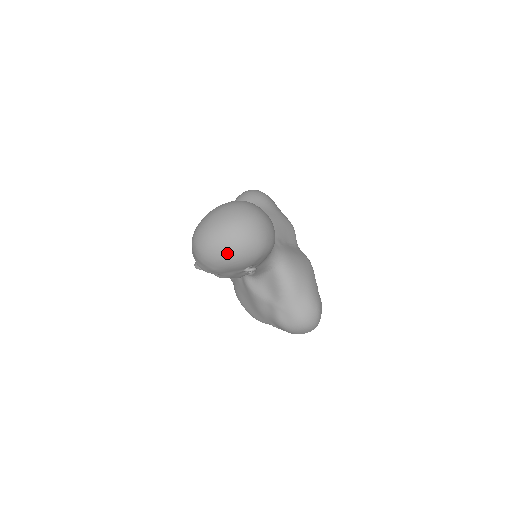
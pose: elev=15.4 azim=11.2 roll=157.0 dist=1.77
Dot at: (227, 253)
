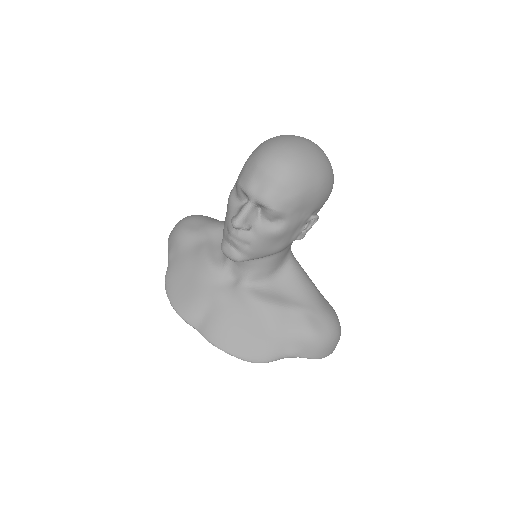
Dot at: (320, 167)
